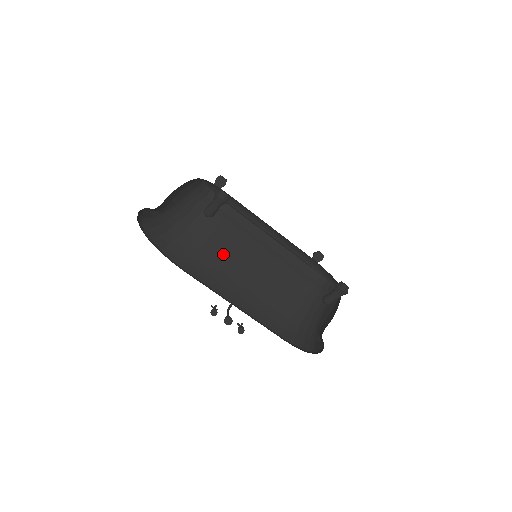
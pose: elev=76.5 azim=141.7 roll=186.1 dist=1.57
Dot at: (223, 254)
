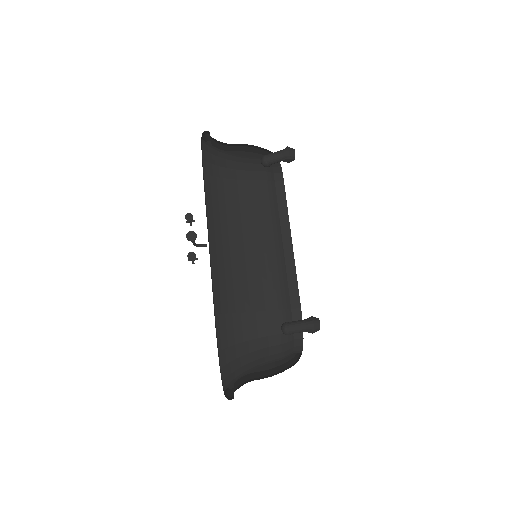
Dot at: (242, 202)
